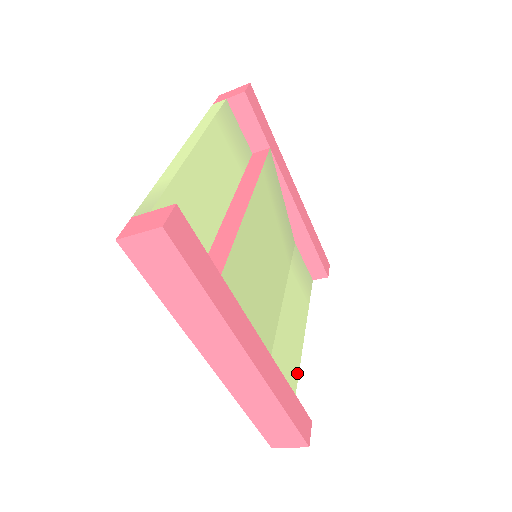
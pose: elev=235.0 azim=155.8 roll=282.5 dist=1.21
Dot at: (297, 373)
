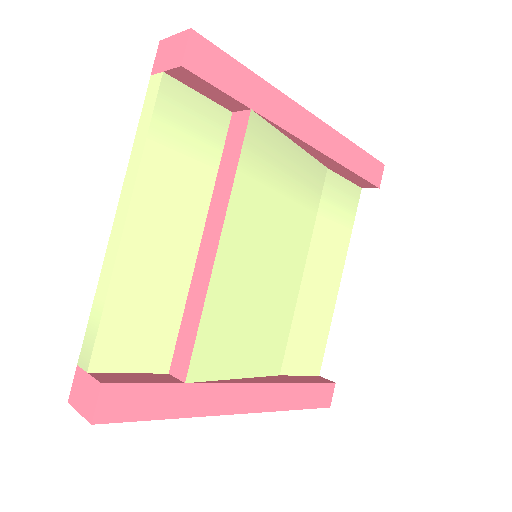
Dot at: (329, 324)
